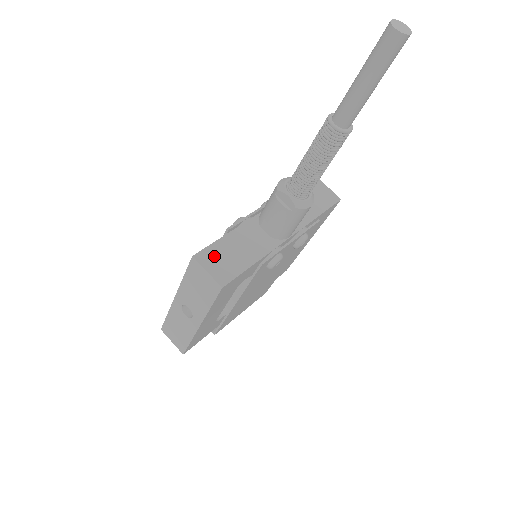
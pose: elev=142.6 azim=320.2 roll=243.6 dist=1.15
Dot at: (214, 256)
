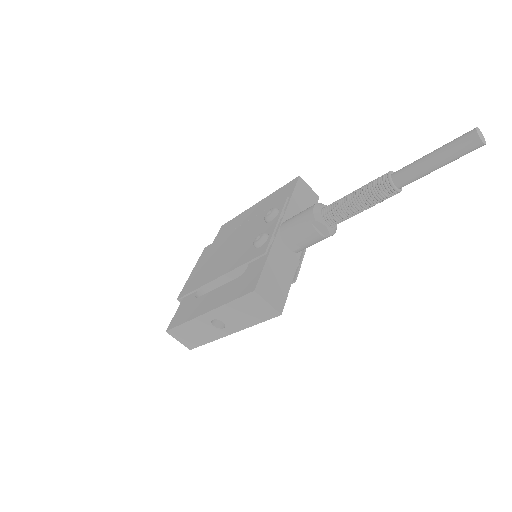
Dot at: (267, 285)
